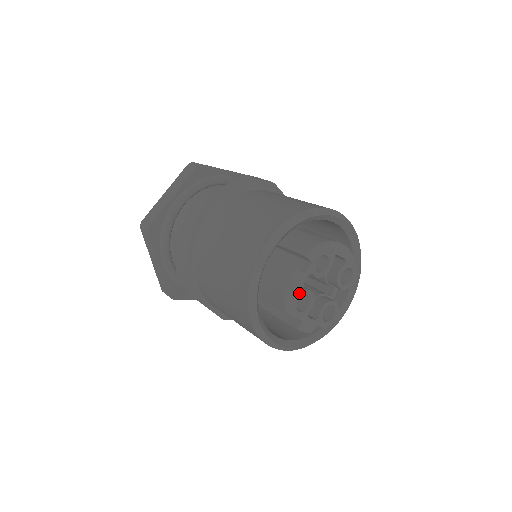
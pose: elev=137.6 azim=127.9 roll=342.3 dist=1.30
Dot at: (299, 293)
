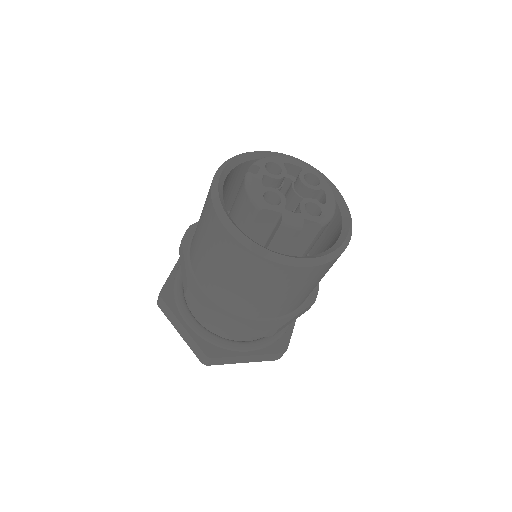
Dot at: (261, 190)
